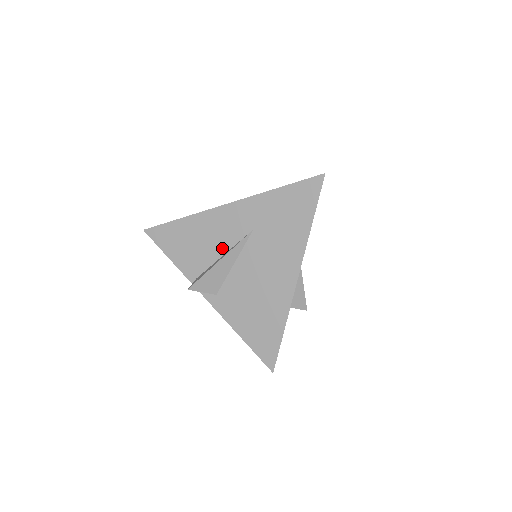
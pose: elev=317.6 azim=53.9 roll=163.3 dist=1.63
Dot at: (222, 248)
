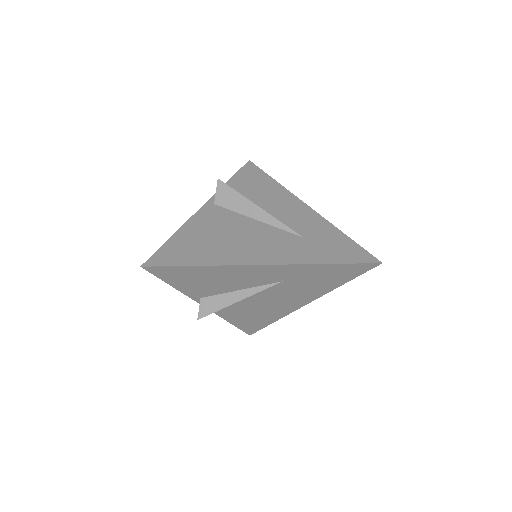
Dot at: (241, 287)
